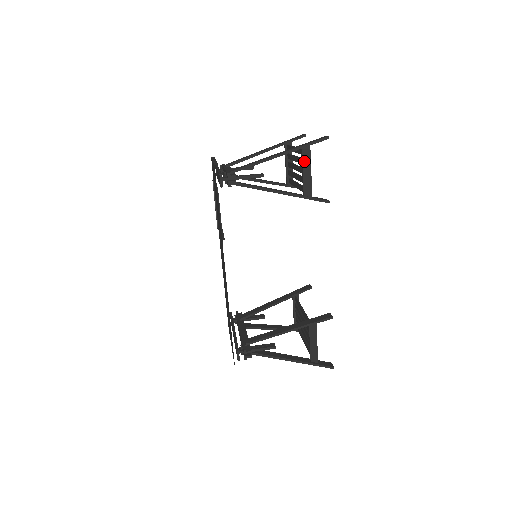
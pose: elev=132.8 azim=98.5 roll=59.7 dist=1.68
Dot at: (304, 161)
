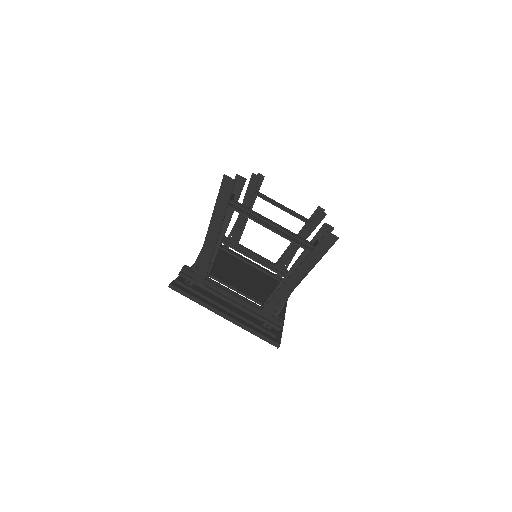
Dot at: occluded
